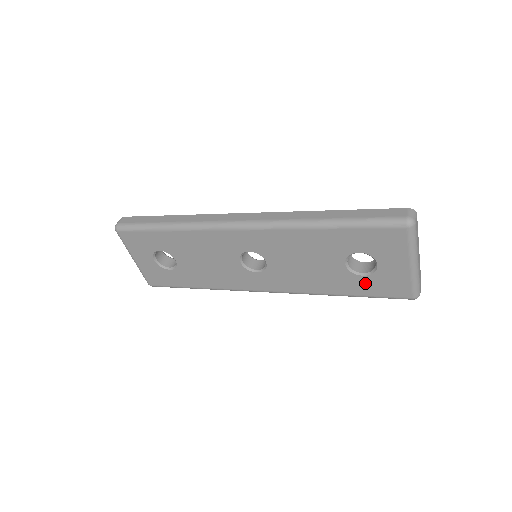
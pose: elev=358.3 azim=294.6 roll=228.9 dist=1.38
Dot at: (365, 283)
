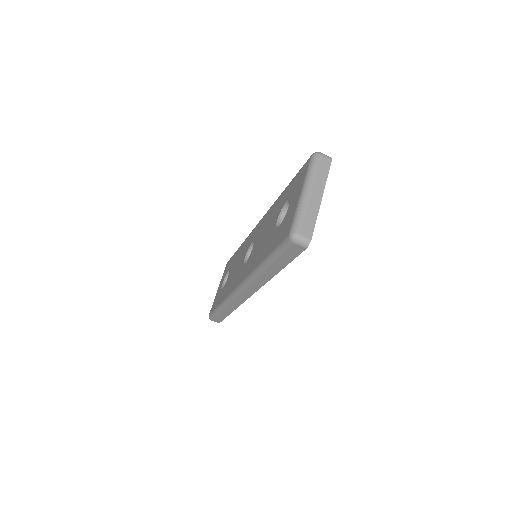
Dot at: (277, 235)
